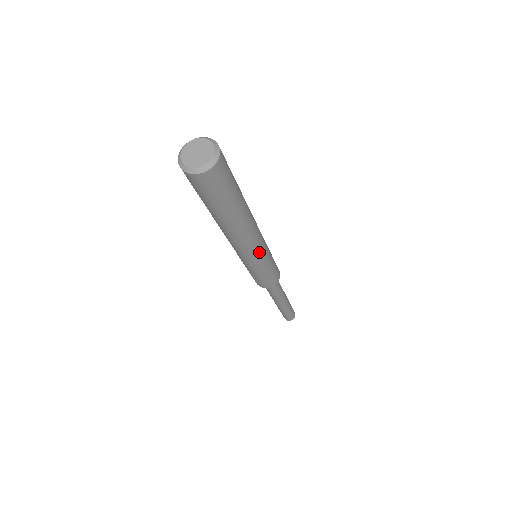
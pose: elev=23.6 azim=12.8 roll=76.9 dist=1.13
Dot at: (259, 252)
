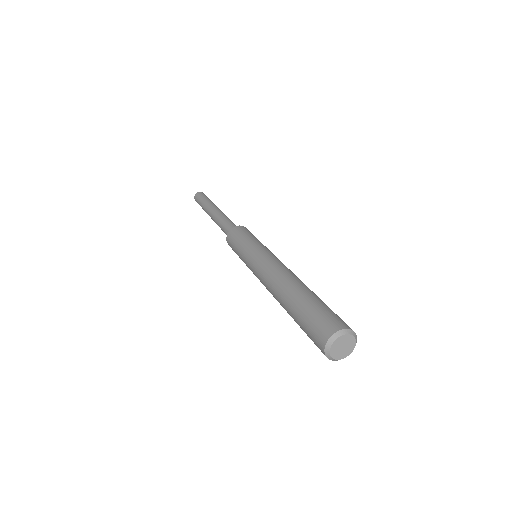
Dot at: occluded
